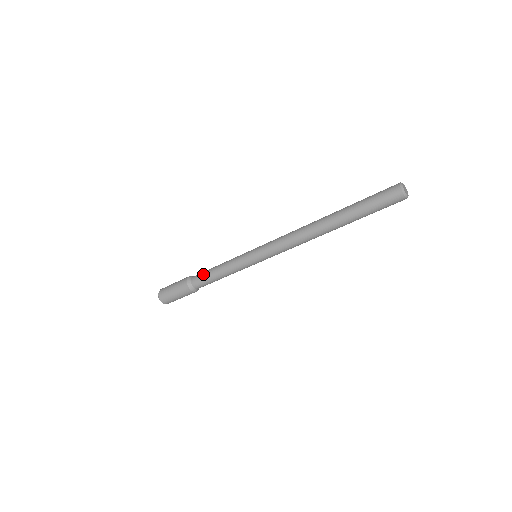
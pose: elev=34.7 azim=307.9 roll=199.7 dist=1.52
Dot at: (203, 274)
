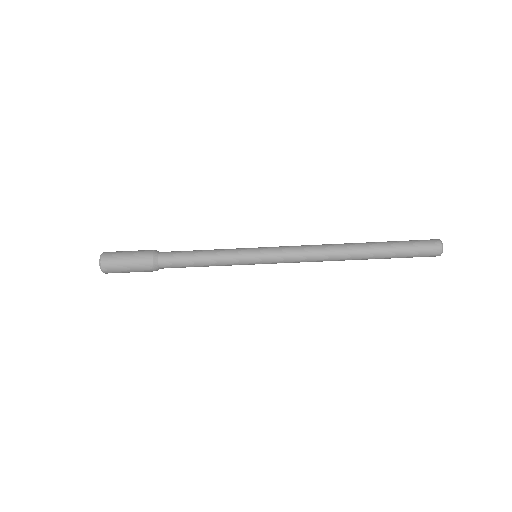
Dot at: (180, 251)
